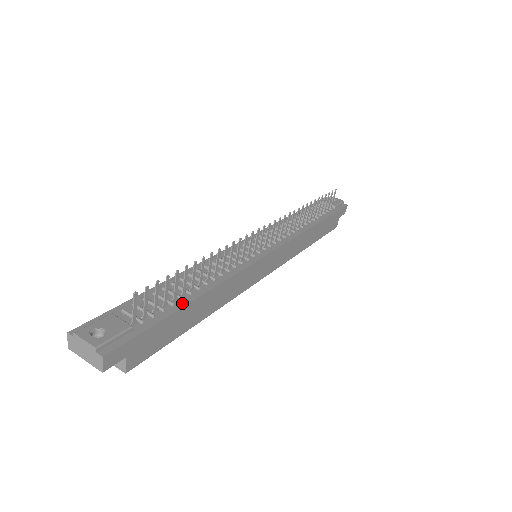
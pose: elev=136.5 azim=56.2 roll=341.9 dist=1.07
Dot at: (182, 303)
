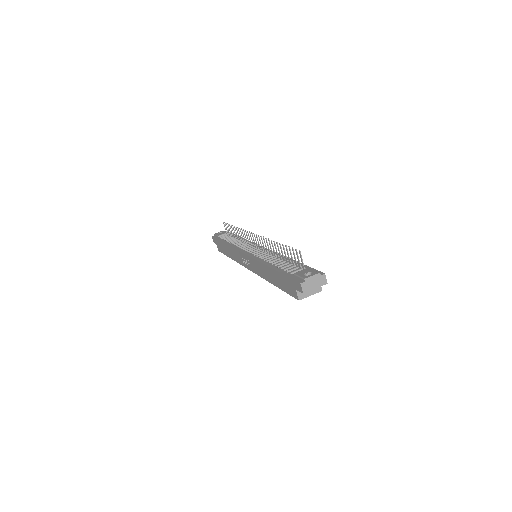
Dot at: (294, 262)
